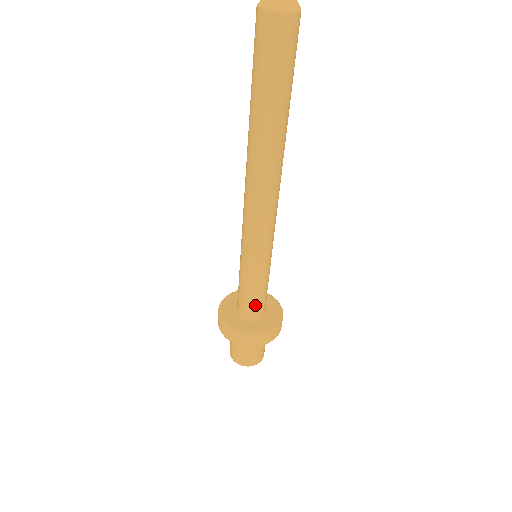
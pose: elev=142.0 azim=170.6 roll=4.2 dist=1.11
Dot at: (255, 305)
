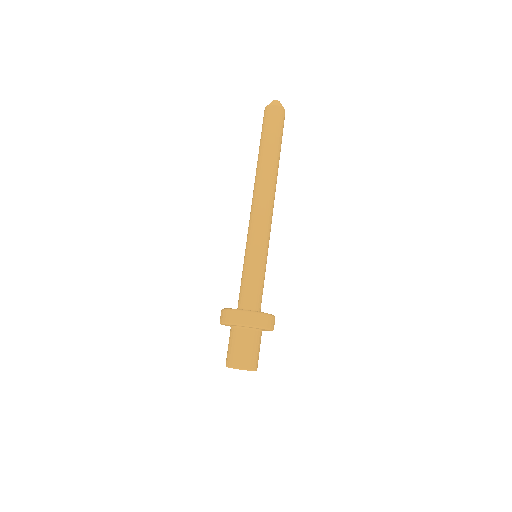
Dot at: (260, 295)
